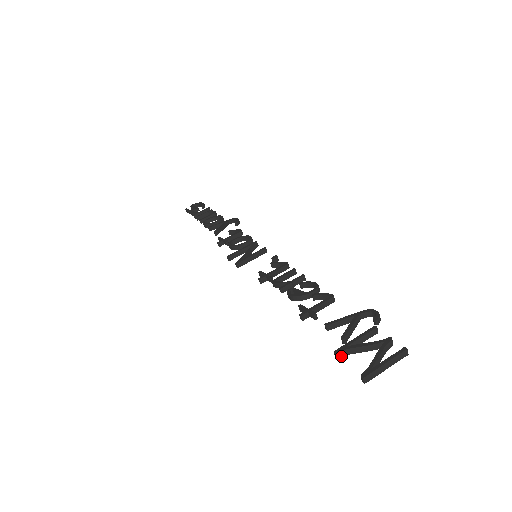
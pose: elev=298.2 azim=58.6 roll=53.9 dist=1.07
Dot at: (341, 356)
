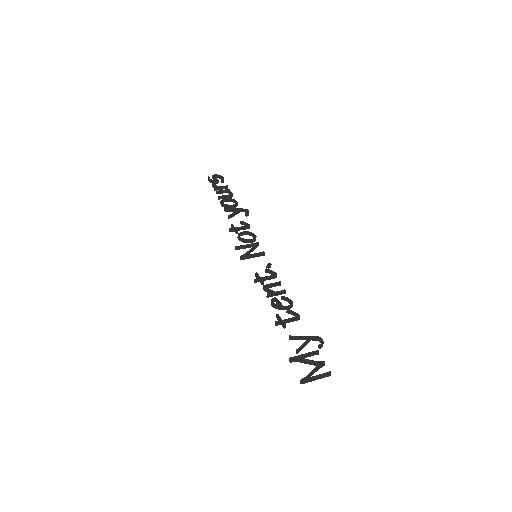
Dot at: (293, 361)
